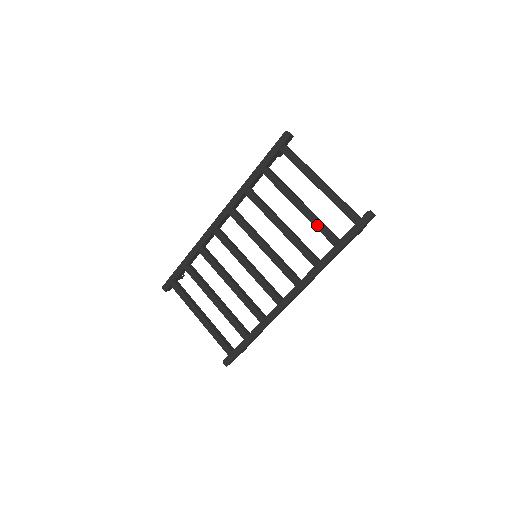
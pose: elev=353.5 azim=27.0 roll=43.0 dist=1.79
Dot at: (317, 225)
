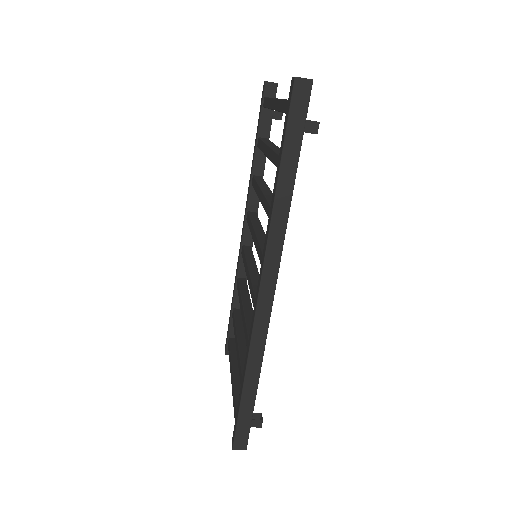
Dot at: (272, 158)
